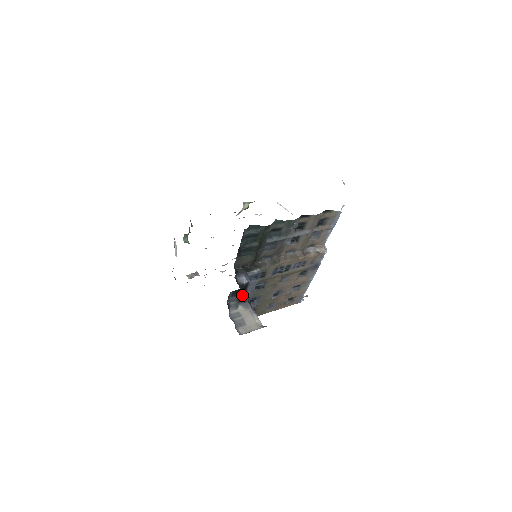
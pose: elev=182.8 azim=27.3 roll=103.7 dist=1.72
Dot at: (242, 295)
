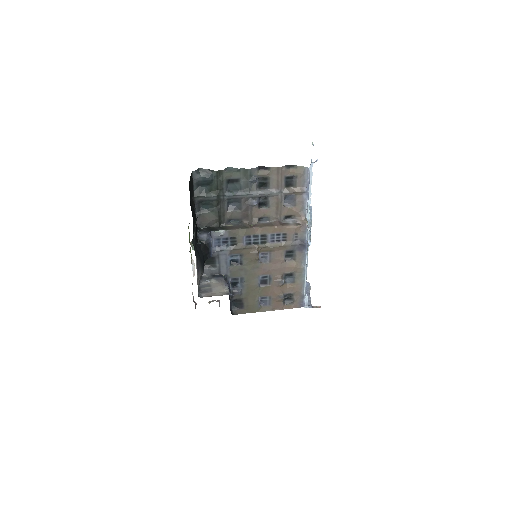
Dot at: (203, 253)
